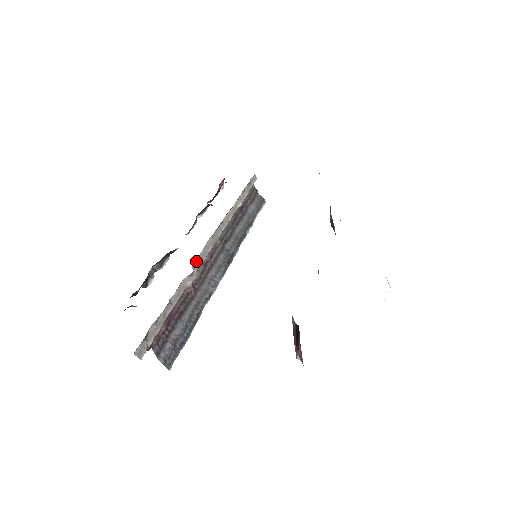
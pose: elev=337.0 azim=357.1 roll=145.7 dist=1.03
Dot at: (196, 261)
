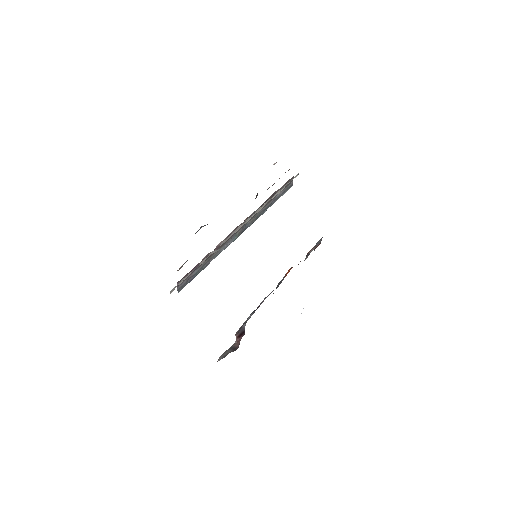
Dot at: (225, 240)
